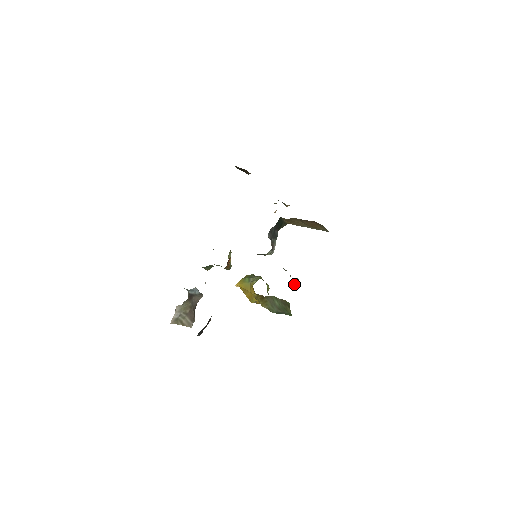
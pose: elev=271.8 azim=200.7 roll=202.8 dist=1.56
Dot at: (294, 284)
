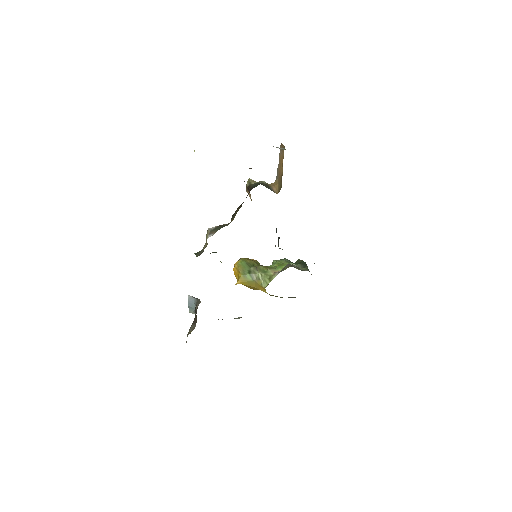
Dot at: occluded
